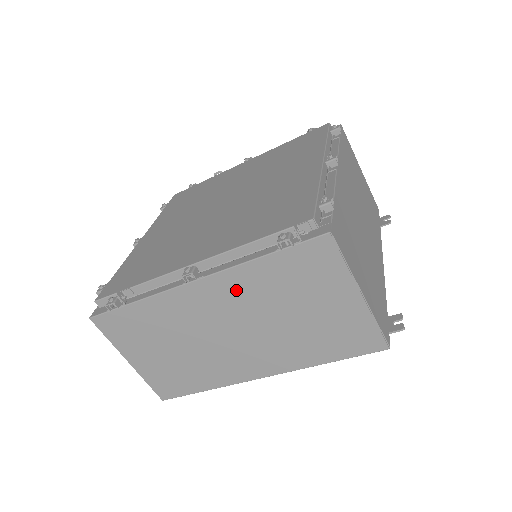
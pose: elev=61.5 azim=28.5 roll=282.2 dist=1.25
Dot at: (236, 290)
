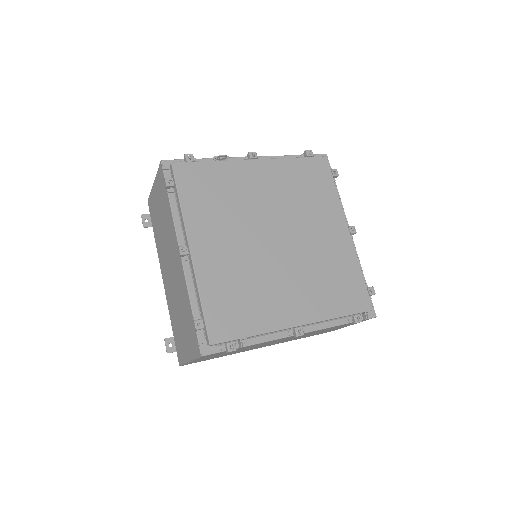
Dot at: occluded
